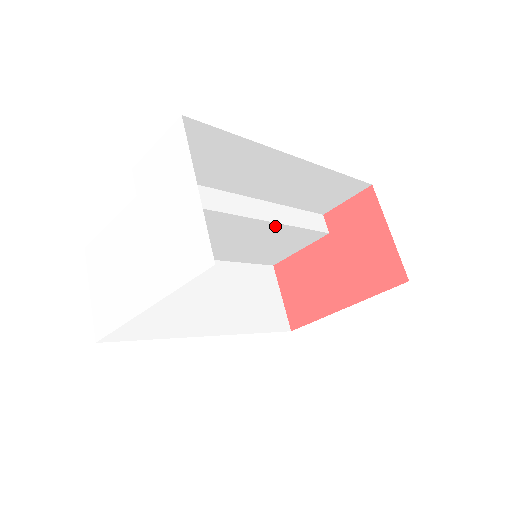
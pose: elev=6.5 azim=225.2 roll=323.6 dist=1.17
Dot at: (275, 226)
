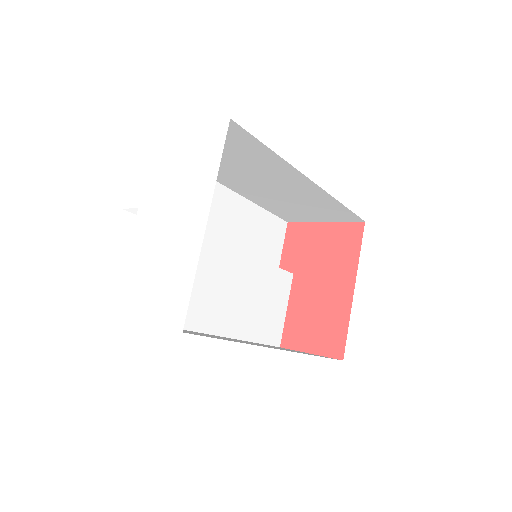
Dot at: (251, 262)
